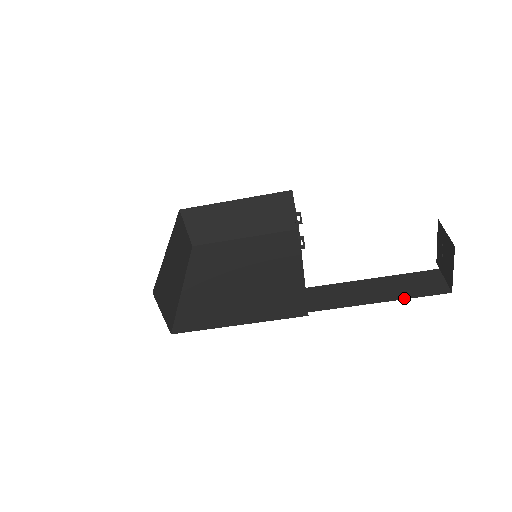
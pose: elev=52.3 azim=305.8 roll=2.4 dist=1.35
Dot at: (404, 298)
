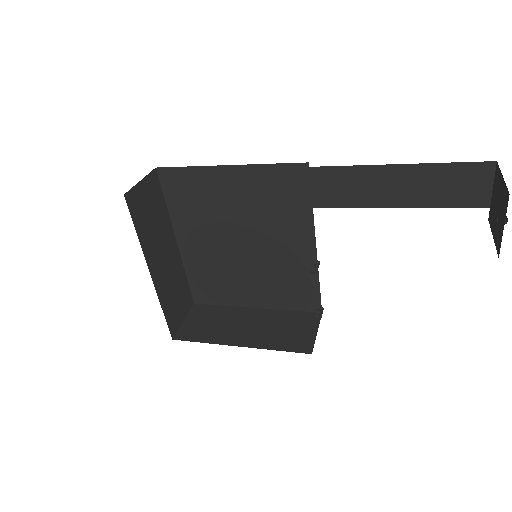
Dot at: occluded
